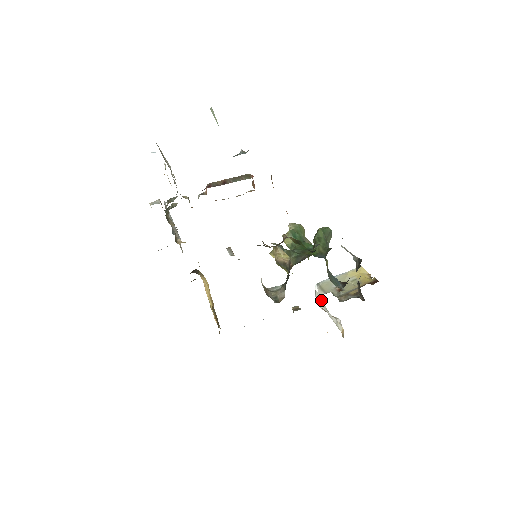
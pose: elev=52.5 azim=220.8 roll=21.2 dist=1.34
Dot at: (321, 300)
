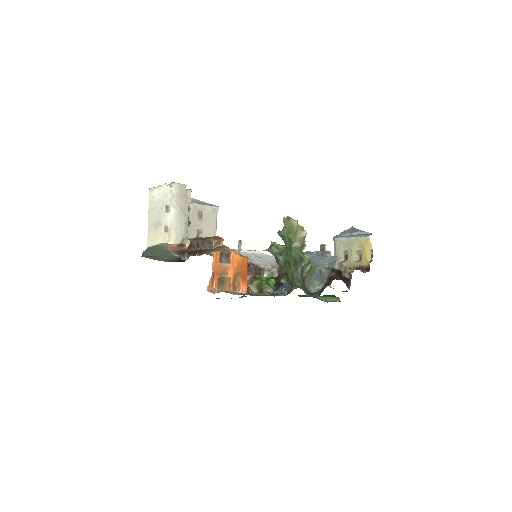
Dot at: occluded
